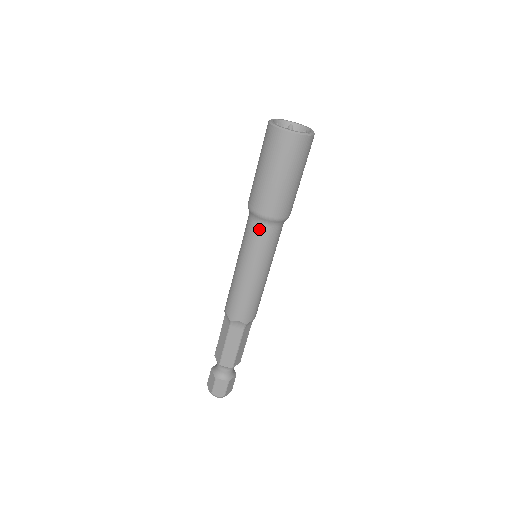
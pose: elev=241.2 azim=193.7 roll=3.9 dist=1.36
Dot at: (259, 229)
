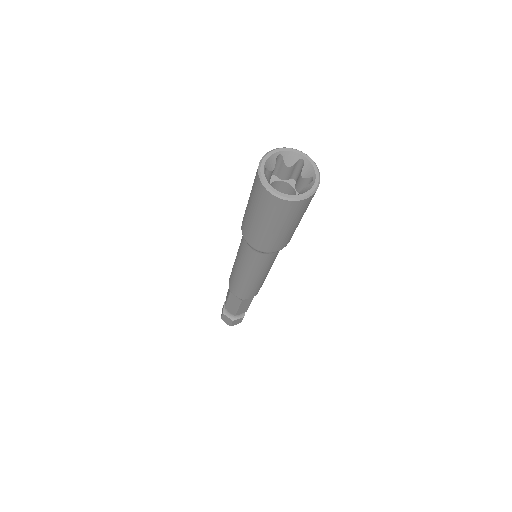
Dot at: (266, 256)
